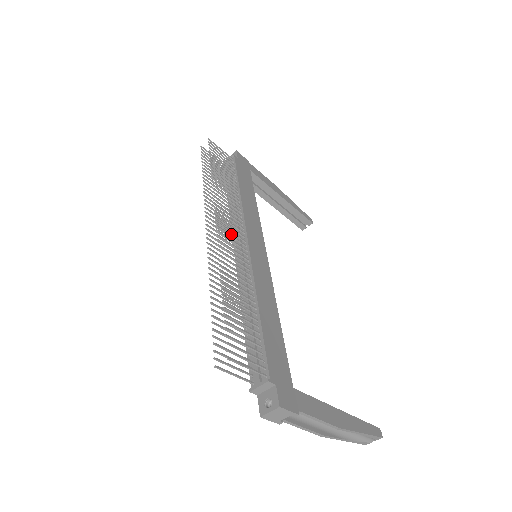
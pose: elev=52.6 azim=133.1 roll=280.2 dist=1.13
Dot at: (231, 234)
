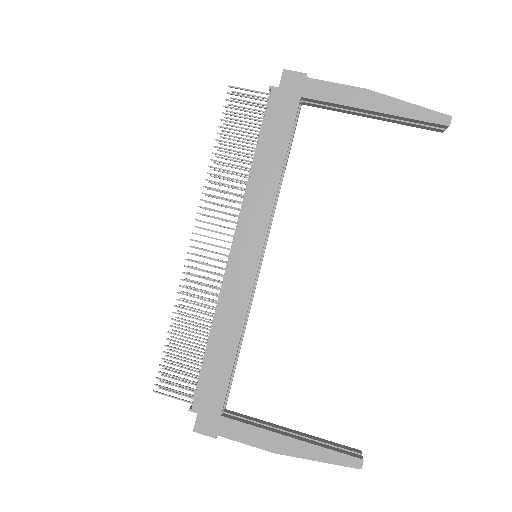
Dot at: occluded
